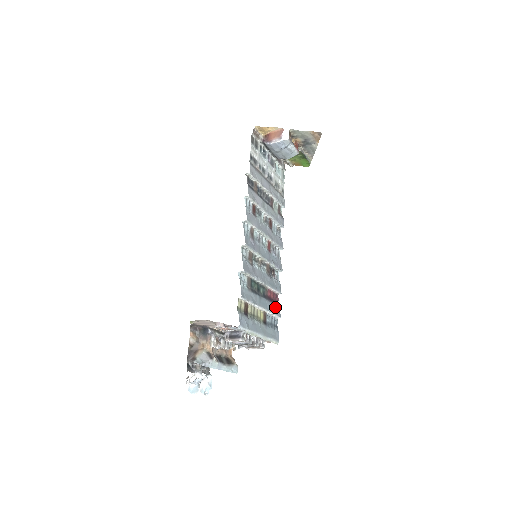
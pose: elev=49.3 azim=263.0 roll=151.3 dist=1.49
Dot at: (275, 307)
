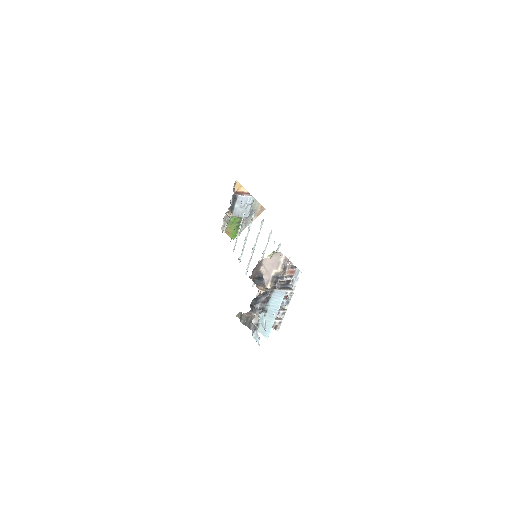
Dot at: occluded
